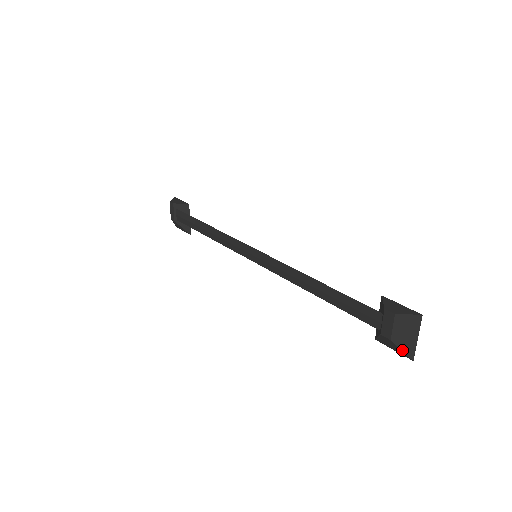
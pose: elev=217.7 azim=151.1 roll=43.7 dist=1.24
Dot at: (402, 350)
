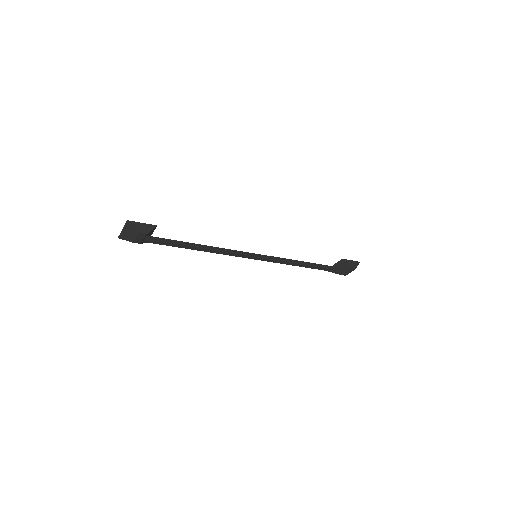
Dot at: occluded
